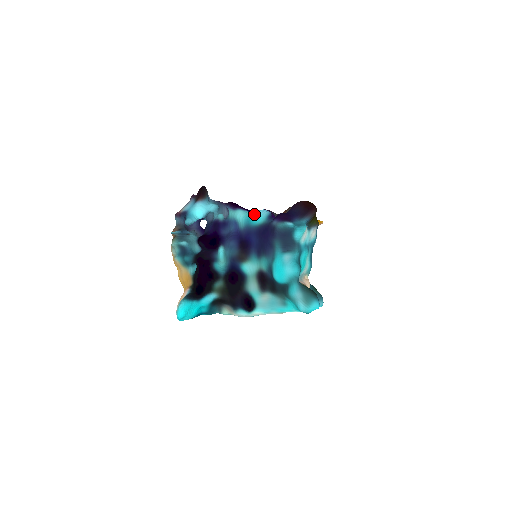
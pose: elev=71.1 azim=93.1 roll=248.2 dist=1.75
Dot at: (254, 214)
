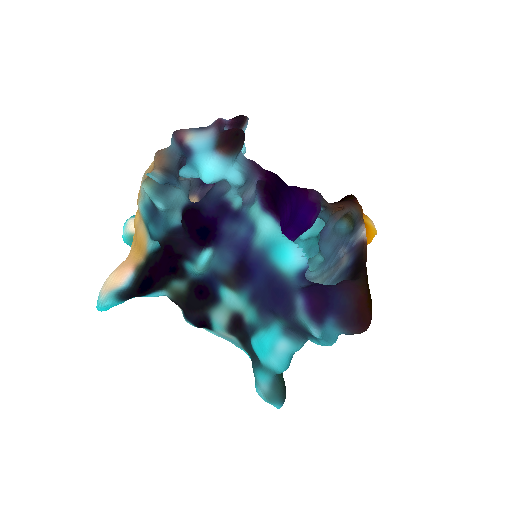
Dot at: (285, 245)
